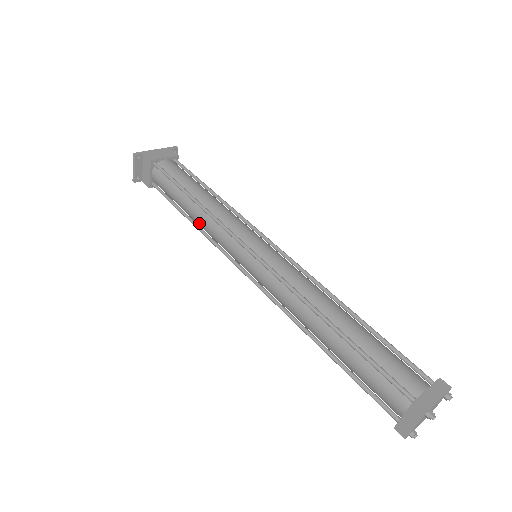
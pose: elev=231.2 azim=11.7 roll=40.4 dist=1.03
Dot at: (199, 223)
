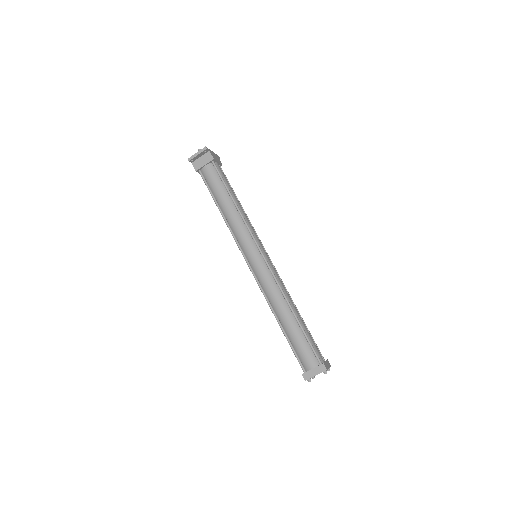
Dot at: (229, 217)
